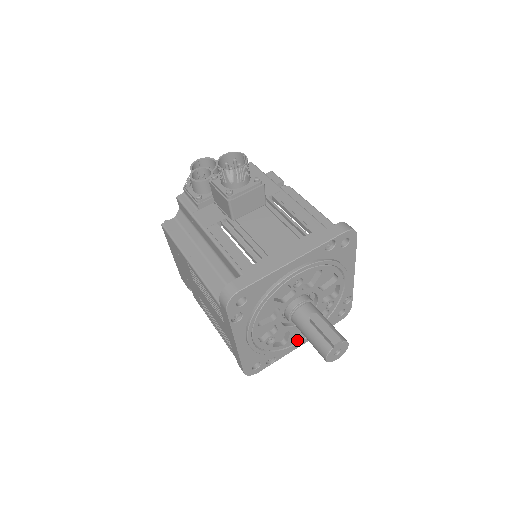
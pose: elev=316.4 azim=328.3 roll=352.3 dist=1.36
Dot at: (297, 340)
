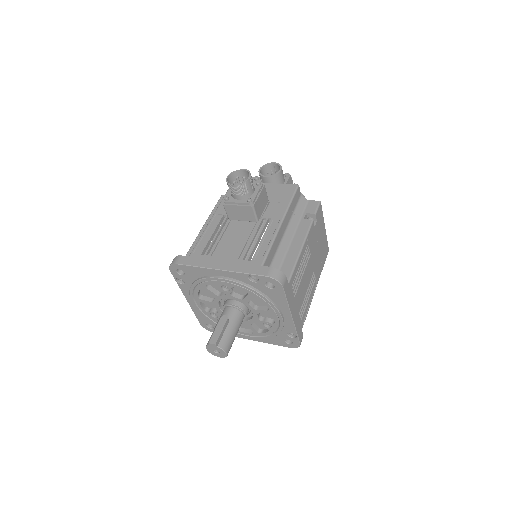
Dot at: (242, 332)
